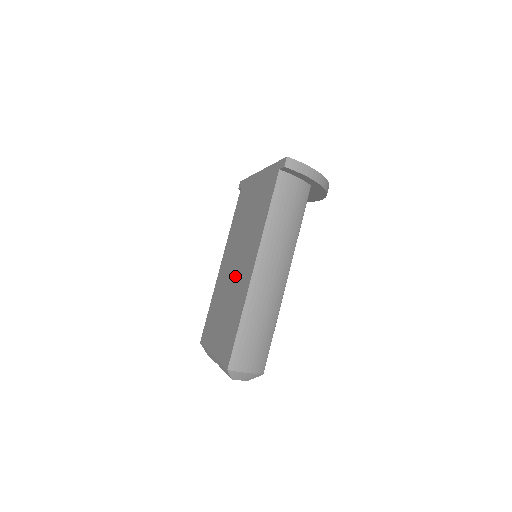
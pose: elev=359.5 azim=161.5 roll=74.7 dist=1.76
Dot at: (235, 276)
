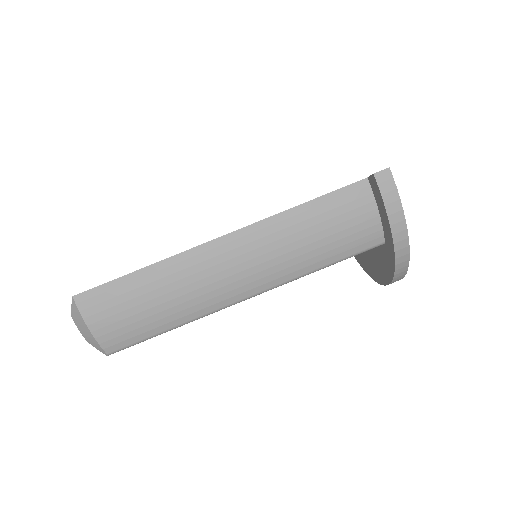
Dot at: occluded
